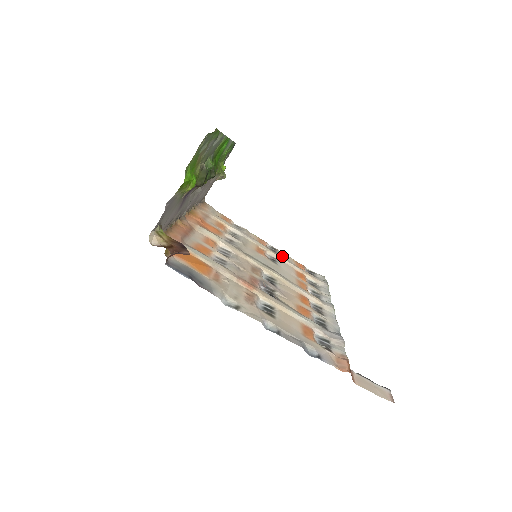
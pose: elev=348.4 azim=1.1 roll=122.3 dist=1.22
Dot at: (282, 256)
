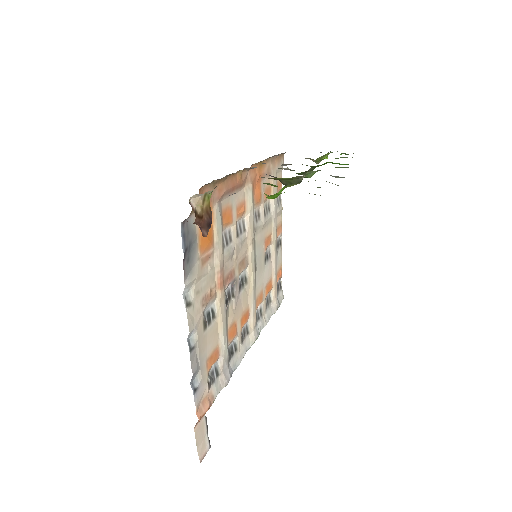
Dot at: (277, 256)
